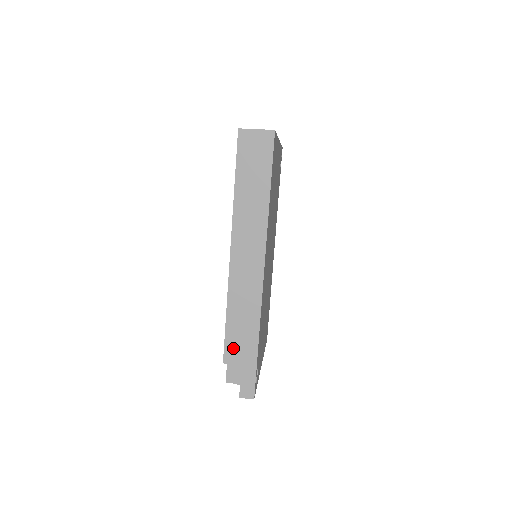
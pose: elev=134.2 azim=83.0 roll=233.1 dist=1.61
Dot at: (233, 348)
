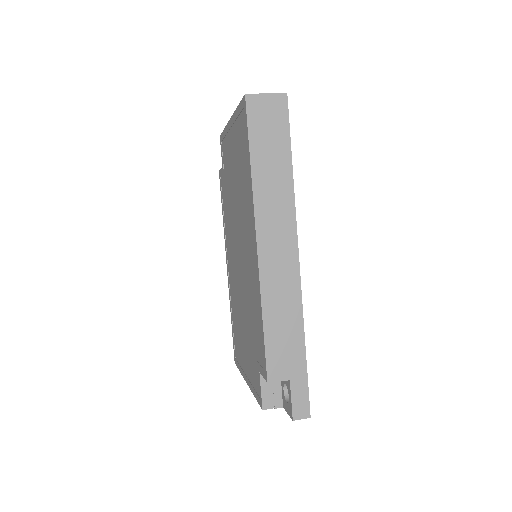
Dot at: (277, 361)
